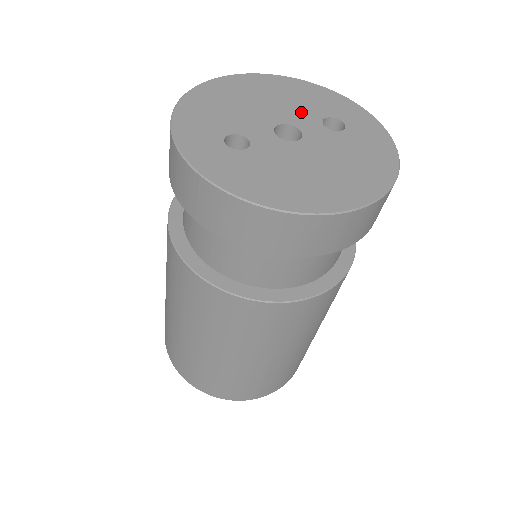
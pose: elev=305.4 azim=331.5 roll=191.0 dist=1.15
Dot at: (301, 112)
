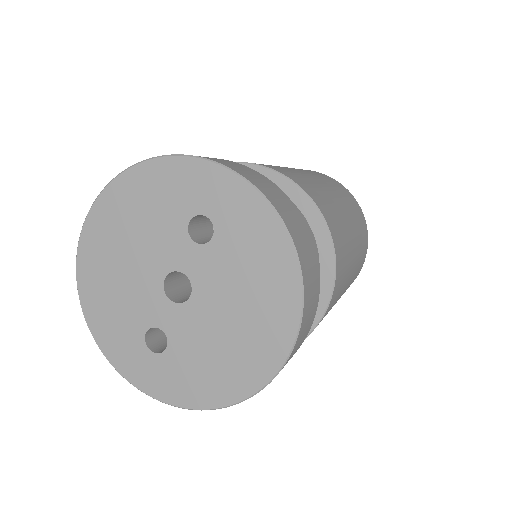
Dot at: (165, 239)
